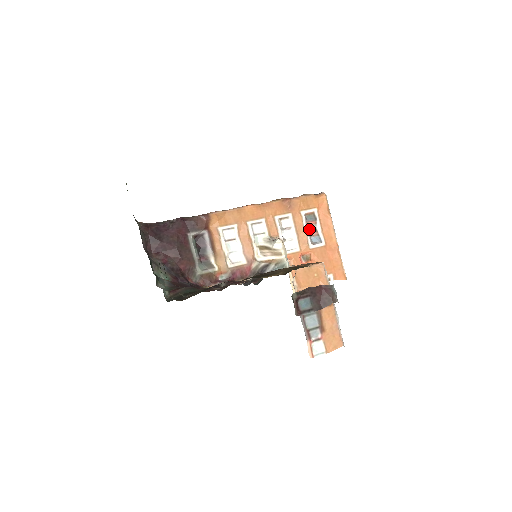
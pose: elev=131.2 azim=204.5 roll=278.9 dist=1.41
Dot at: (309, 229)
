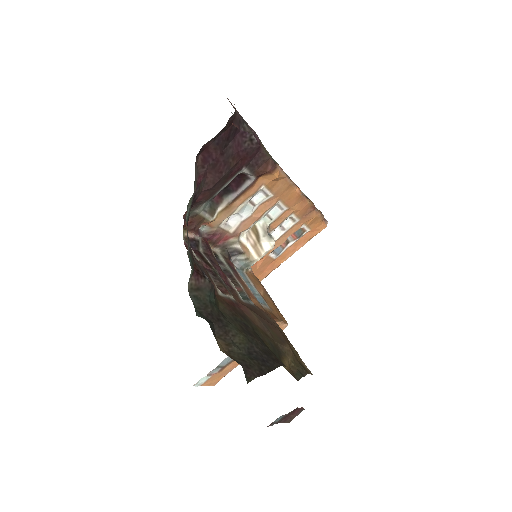
Dot at: occluded
